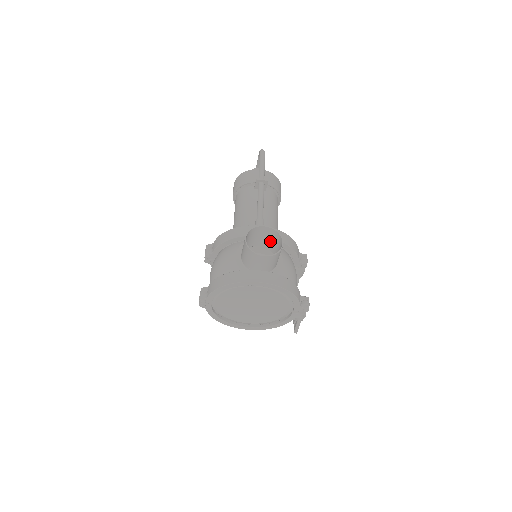
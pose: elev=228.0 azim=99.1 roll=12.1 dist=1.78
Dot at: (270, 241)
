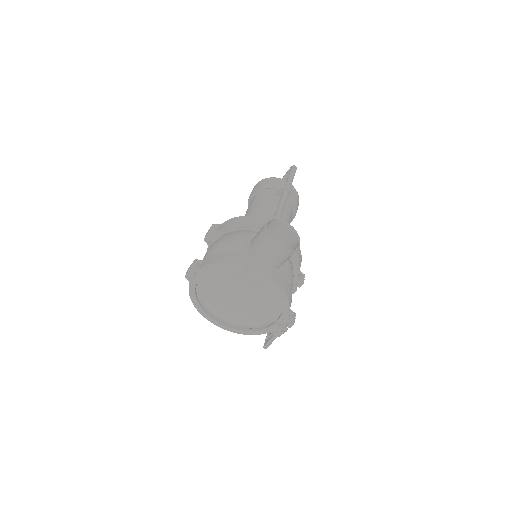
Dot at: (283, 241)
